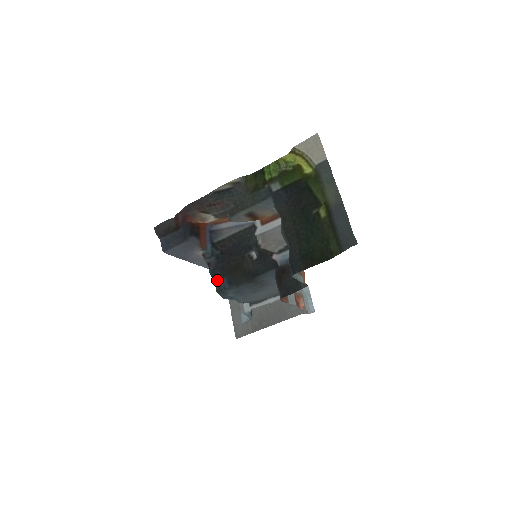
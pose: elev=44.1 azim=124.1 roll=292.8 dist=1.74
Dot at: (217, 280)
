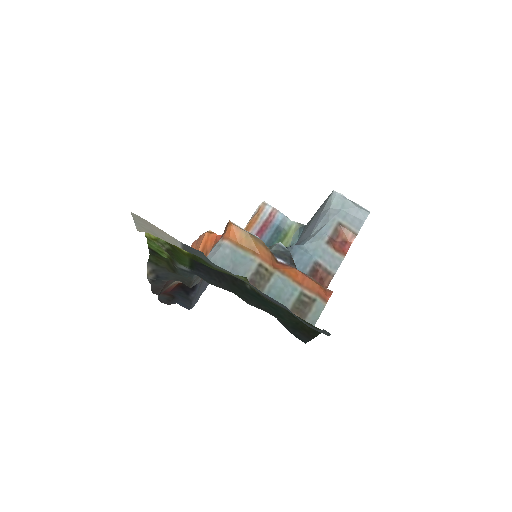
Dot at: occluded
